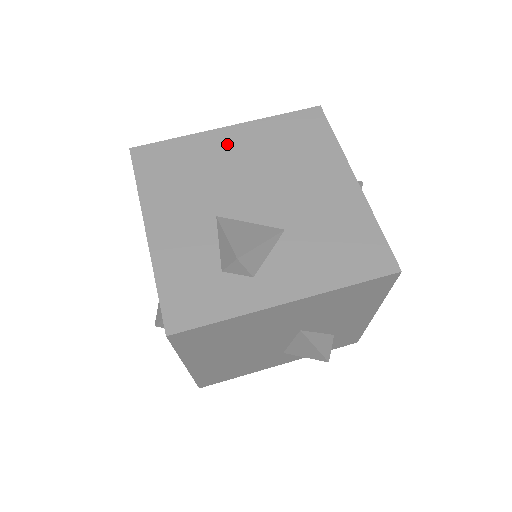
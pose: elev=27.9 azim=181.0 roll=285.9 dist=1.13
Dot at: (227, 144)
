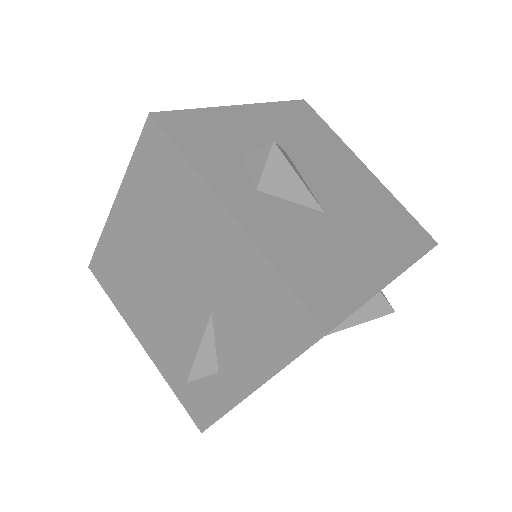
Dot at: (126, 227)
